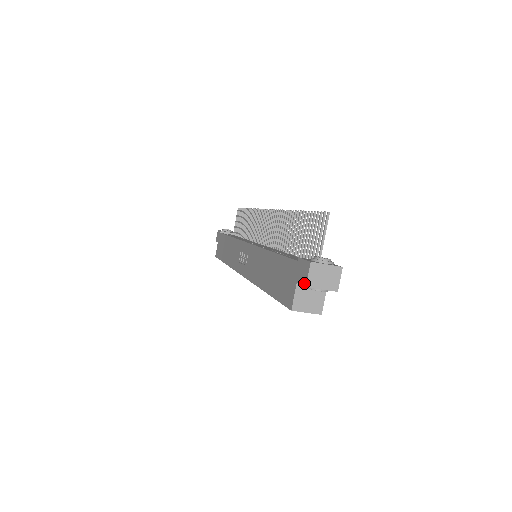
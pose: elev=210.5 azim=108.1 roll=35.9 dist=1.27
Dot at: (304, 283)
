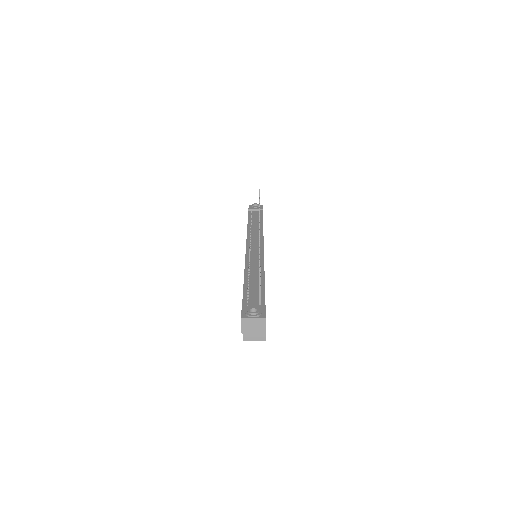
Dot at: (241, 330)
